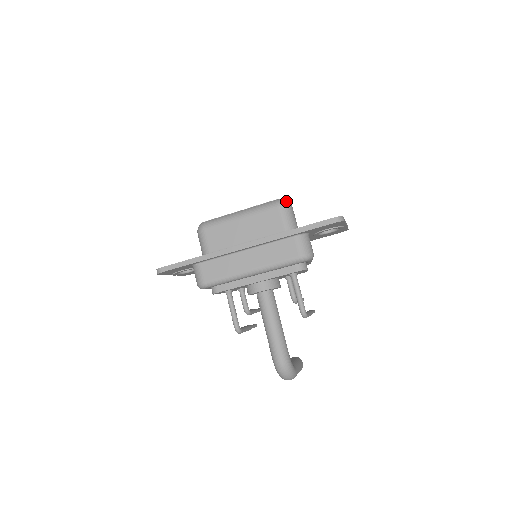
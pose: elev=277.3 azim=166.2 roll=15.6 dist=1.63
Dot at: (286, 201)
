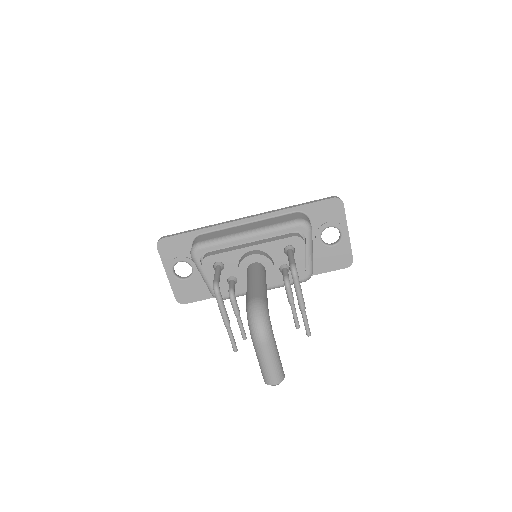
Dot at: occluded
